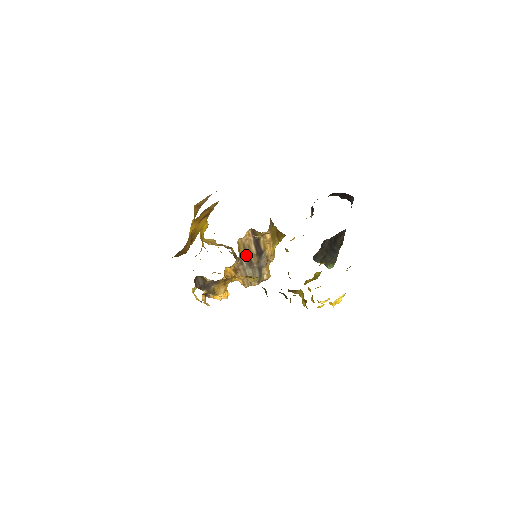
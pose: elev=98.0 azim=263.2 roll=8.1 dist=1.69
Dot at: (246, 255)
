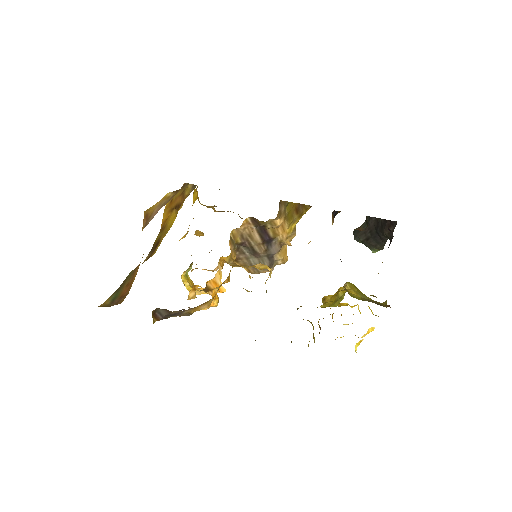
Dot at: (247, 245)
